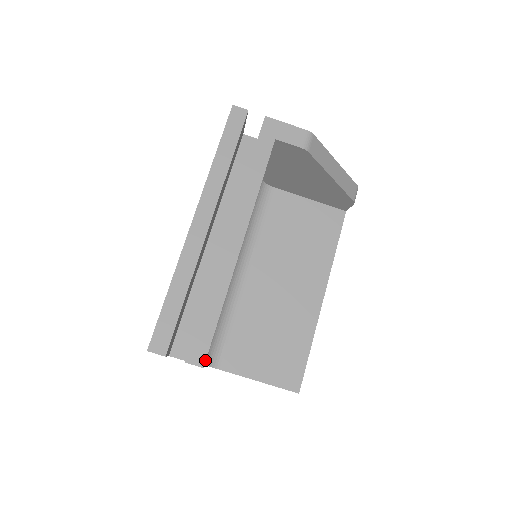
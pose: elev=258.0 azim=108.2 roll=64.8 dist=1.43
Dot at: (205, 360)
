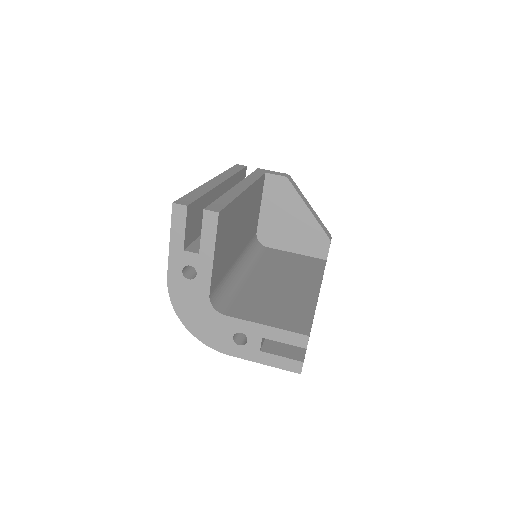
Dot at: (220, 211)
